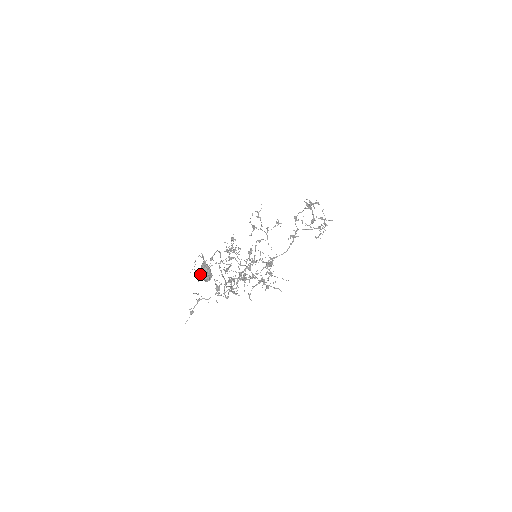
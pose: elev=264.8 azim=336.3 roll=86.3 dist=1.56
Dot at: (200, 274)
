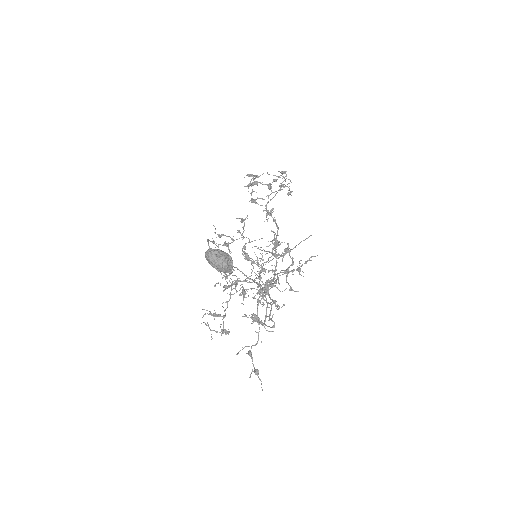
Dot at: (215, 267)
